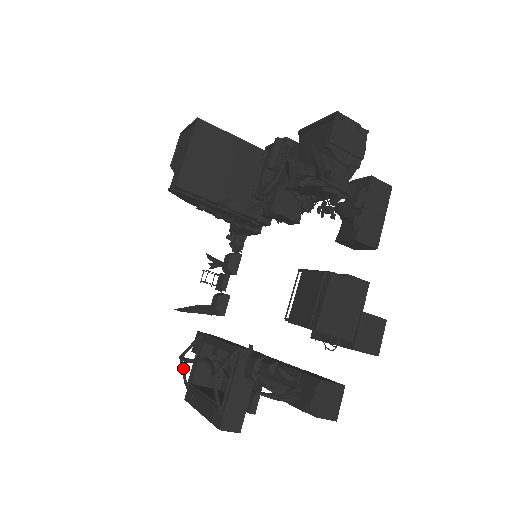
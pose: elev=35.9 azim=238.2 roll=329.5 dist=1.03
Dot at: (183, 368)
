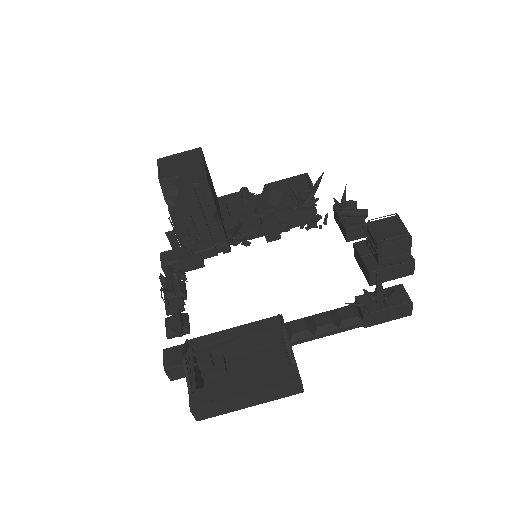
Dot at: (187, 369)
